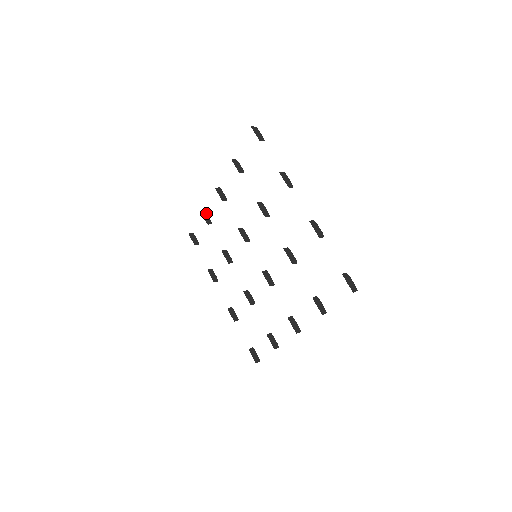
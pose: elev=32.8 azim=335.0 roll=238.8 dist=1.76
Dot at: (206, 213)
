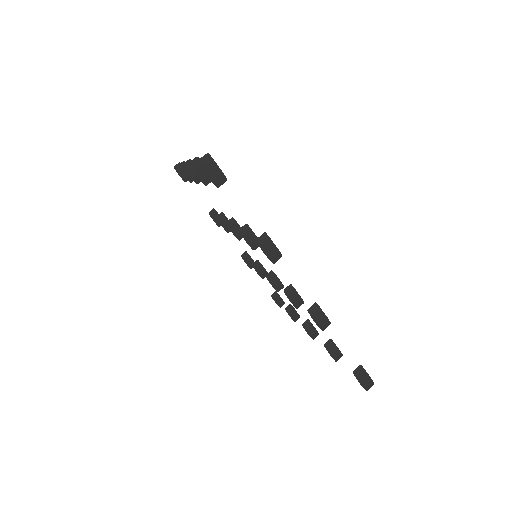
Dot at: occluded
